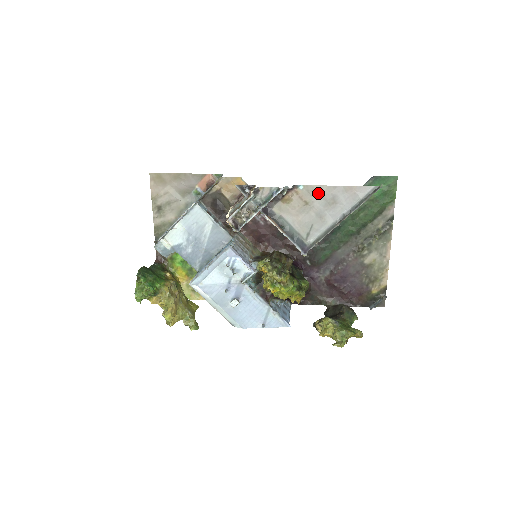
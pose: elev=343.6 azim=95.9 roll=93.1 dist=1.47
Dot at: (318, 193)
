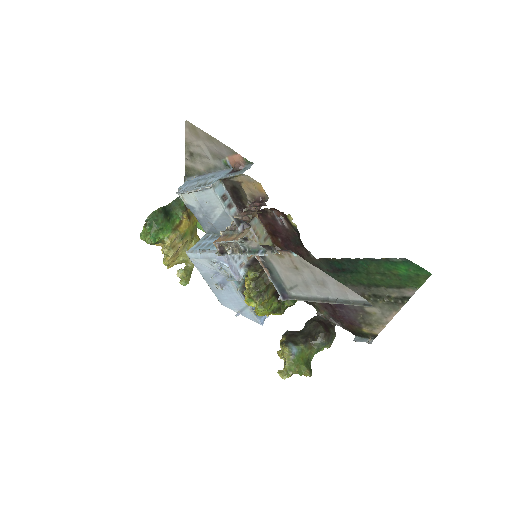
Dot at: (310, 269)
